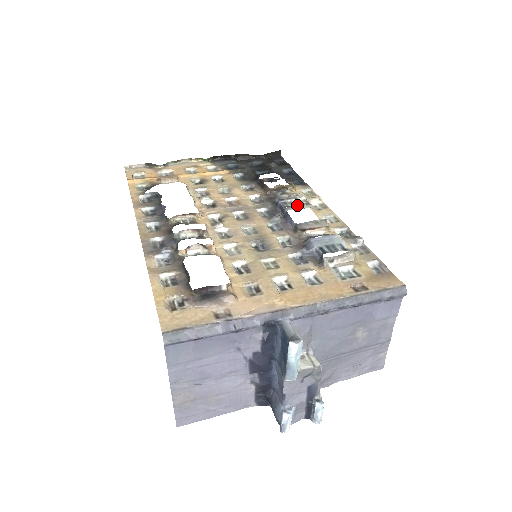
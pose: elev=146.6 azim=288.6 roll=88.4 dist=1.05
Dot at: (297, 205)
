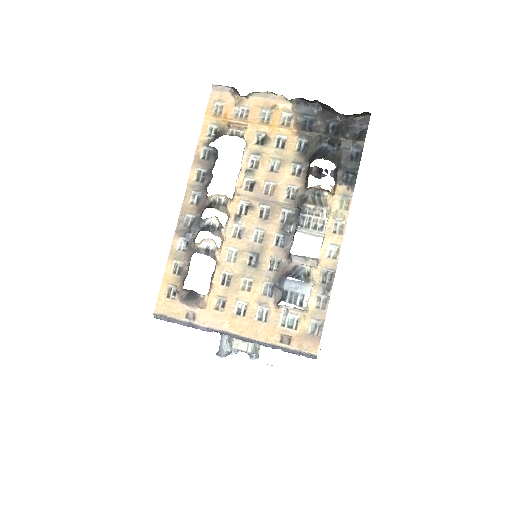
Dot at: (311, 226)
